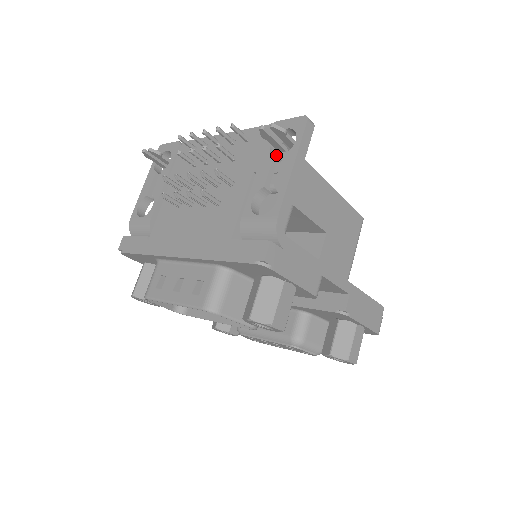
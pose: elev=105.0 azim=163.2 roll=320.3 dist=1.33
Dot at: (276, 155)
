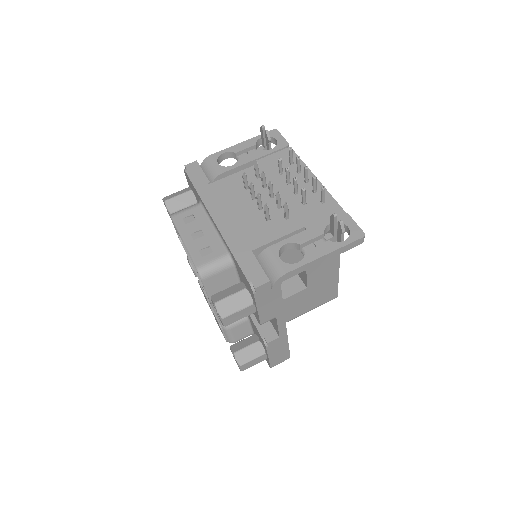
Dot at: (327, 231)
